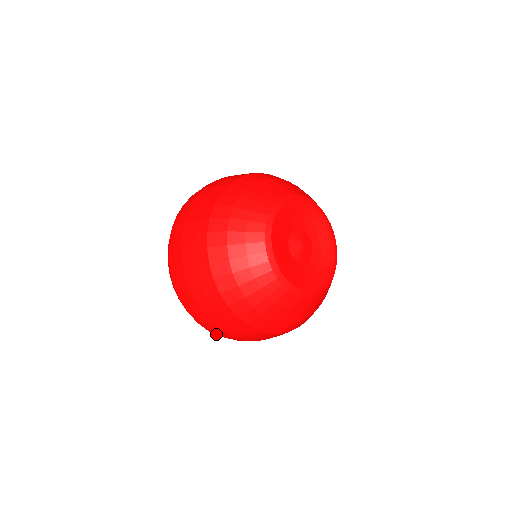
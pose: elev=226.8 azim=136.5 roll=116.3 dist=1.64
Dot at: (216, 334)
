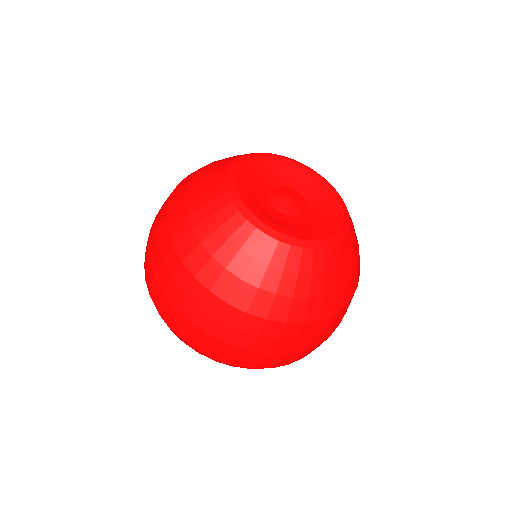
Dot at: (228, 362)
